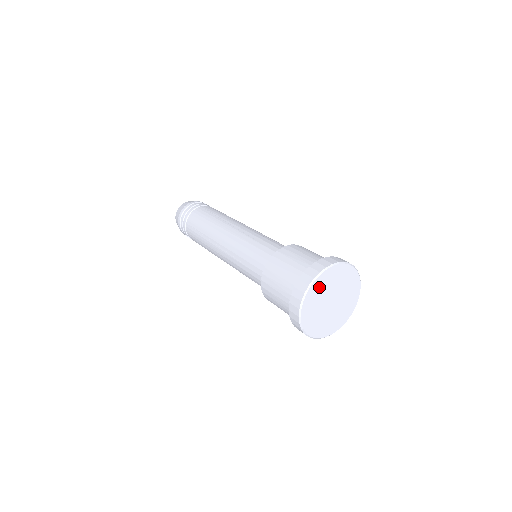
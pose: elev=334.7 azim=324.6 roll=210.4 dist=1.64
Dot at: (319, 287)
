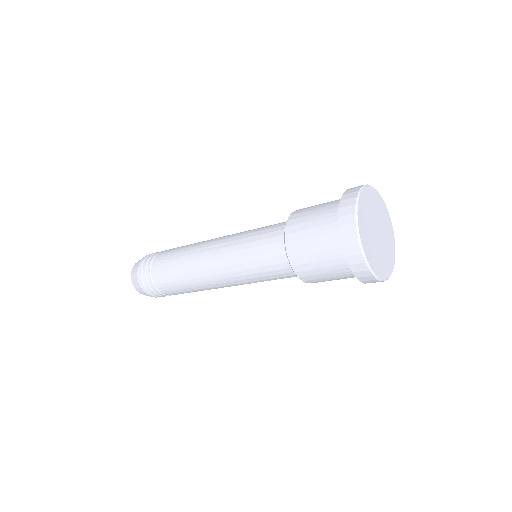
Dot at: (369, 199)
